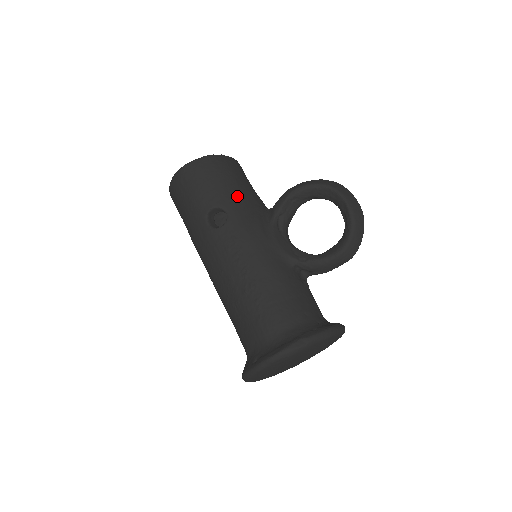
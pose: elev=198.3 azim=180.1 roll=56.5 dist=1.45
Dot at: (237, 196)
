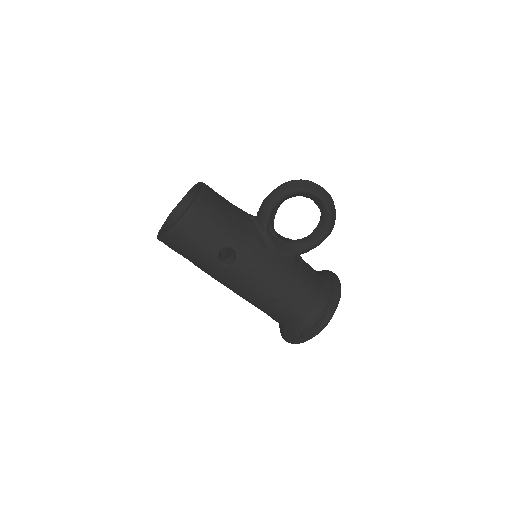
Dot at: (232, 229)
